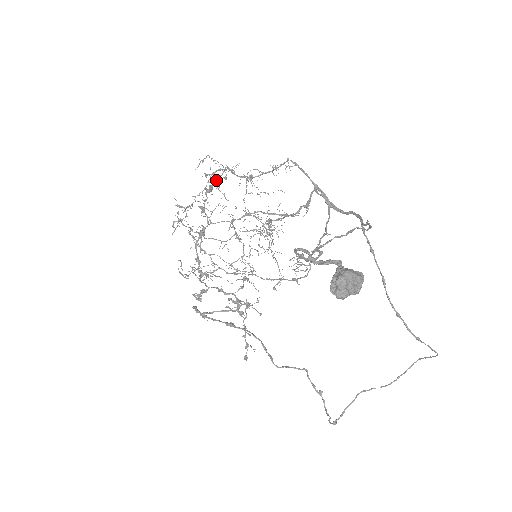
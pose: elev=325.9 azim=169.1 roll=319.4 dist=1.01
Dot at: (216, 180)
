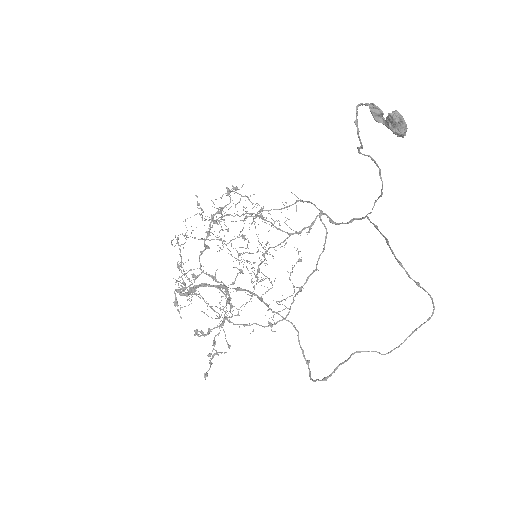
Dot at: occluded
